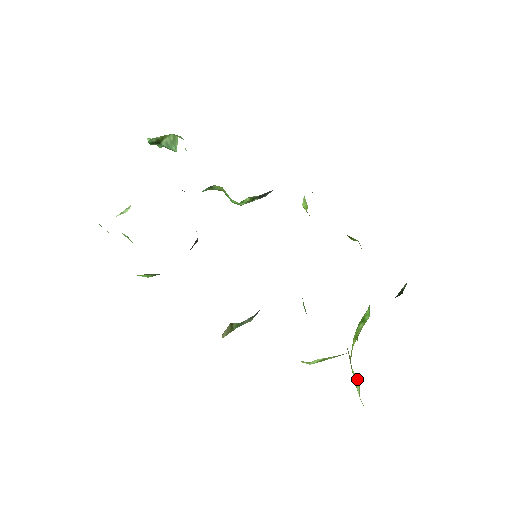
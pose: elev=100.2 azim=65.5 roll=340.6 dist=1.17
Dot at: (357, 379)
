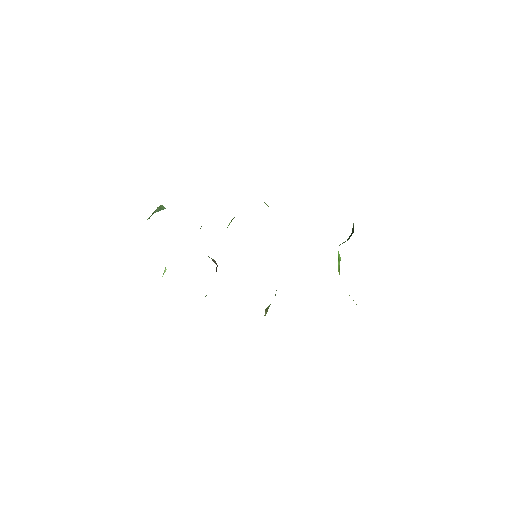
Dot at: occluded
